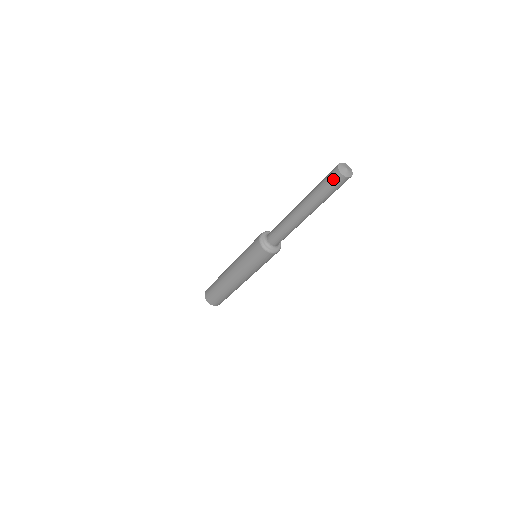
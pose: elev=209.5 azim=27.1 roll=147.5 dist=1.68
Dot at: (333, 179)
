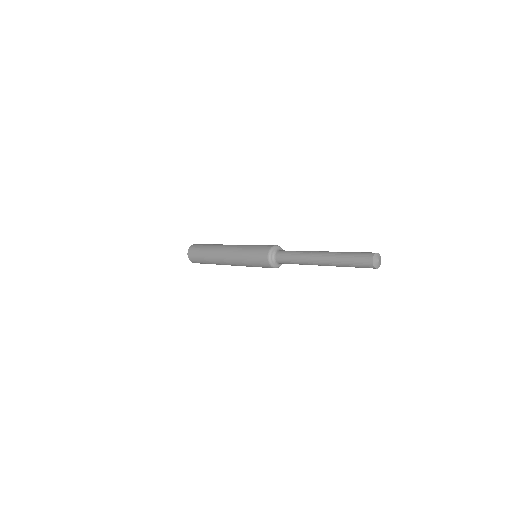
Dot at: occluded
